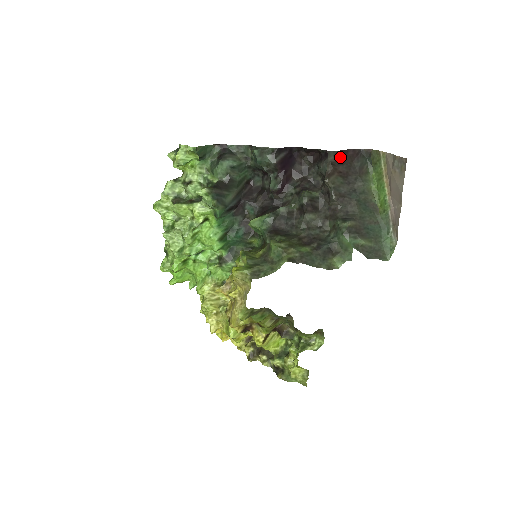
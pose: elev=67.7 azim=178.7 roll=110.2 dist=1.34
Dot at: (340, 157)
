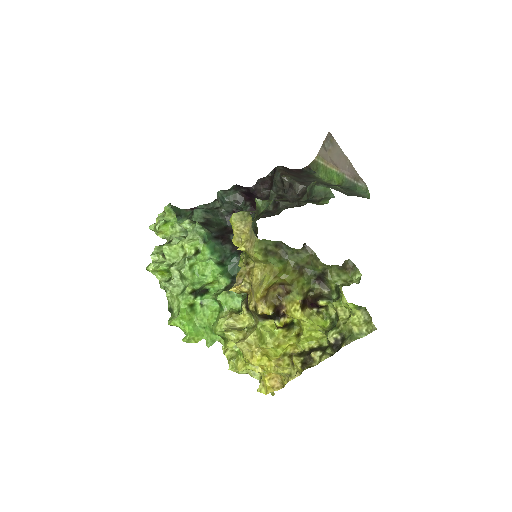
Dot at: (286, 170)
